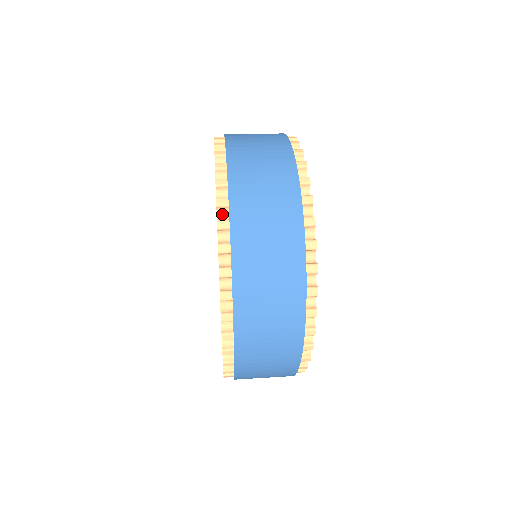
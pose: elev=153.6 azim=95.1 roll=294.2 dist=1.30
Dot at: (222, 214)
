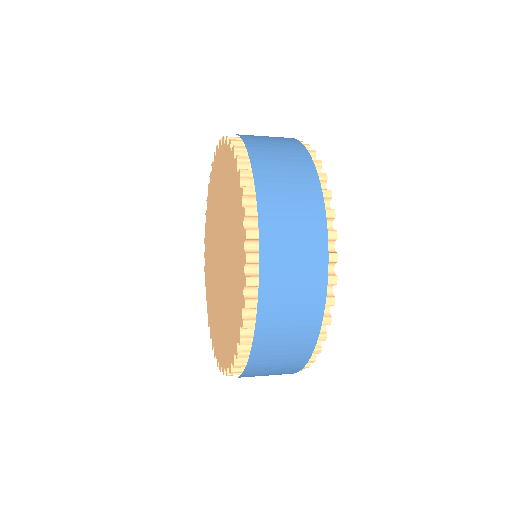
Dot at: (249, 289)
